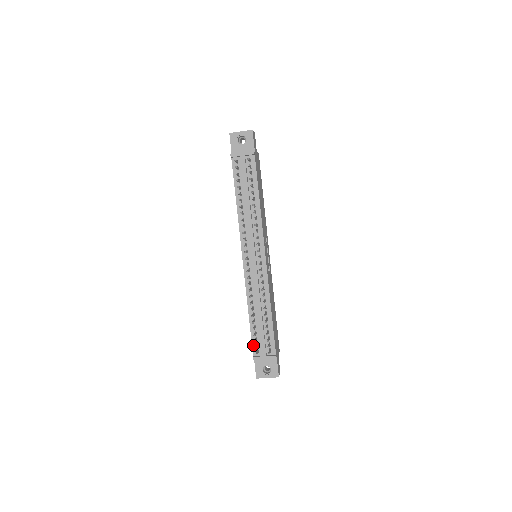
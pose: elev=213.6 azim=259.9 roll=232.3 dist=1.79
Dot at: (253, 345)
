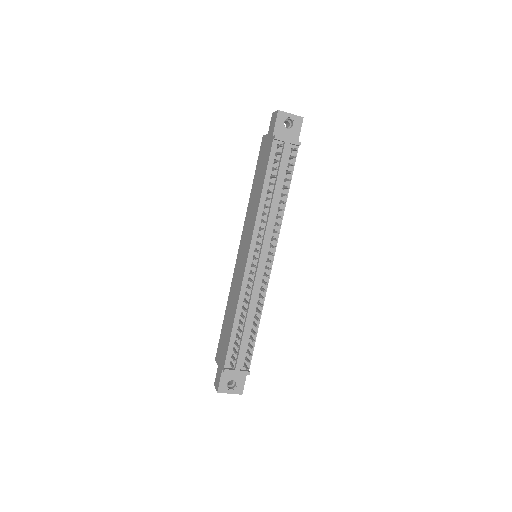
Dot at: (228, 355)
